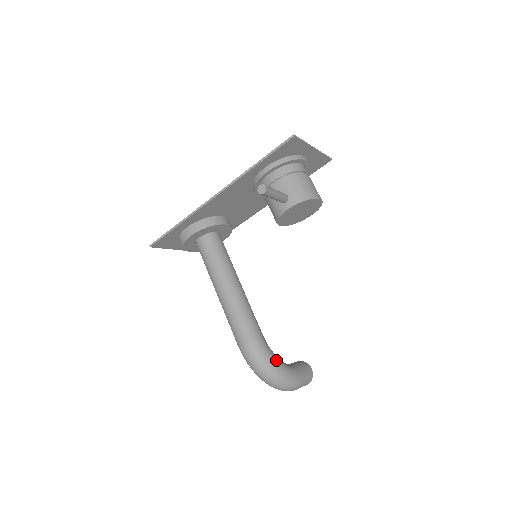
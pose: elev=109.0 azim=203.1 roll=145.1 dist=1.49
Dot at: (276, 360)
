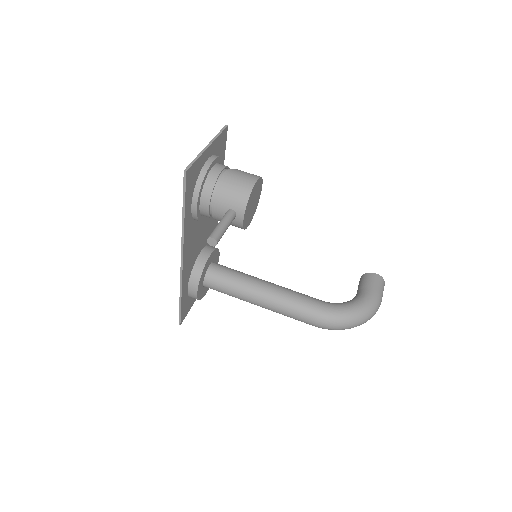
Dot at: (348, 308)
